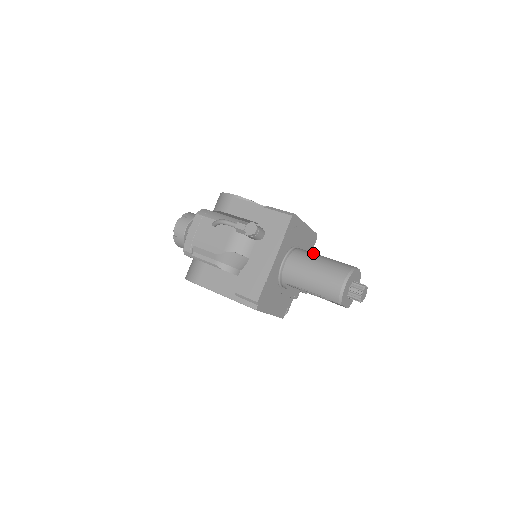
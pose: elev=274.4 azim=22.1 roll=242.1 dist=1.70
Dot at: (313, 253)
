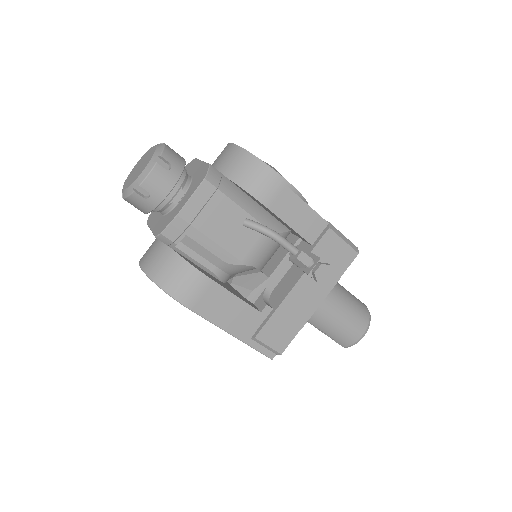
Dot at: occluded
